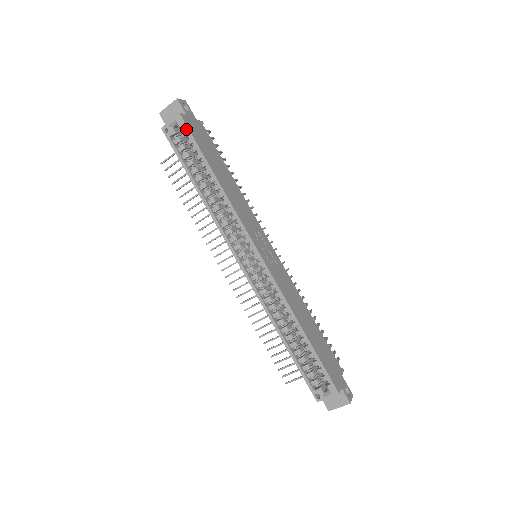
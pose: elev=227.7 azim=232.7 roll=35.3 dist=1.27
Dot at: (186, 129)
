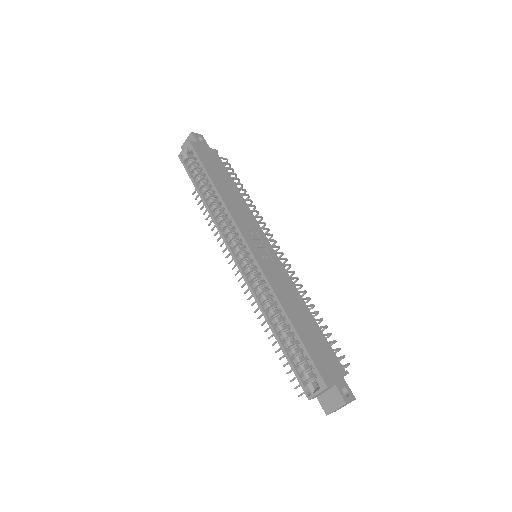
Dot at: (193, 151)
